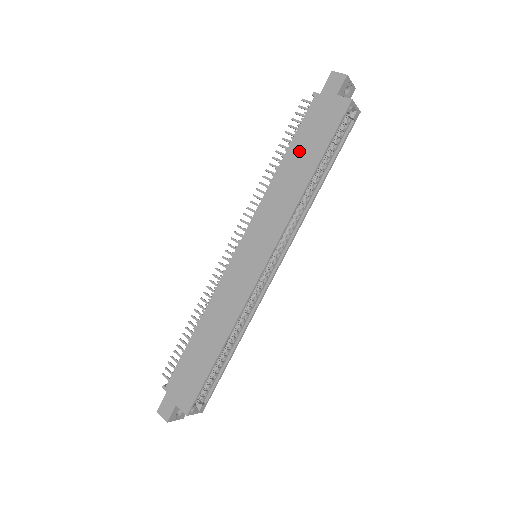
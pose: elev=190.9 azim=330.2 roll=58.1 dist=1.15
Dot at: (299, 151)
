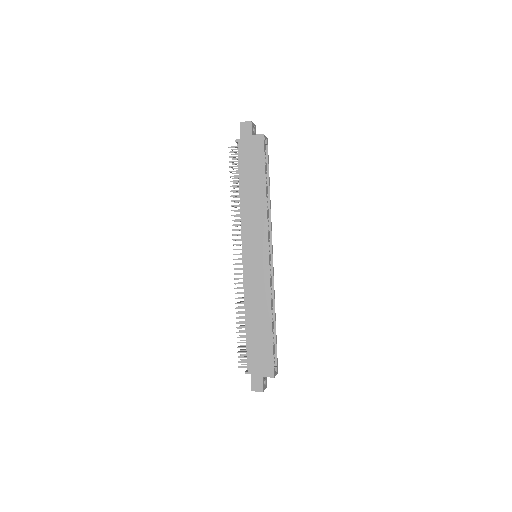
Dot at: (248, 179)
